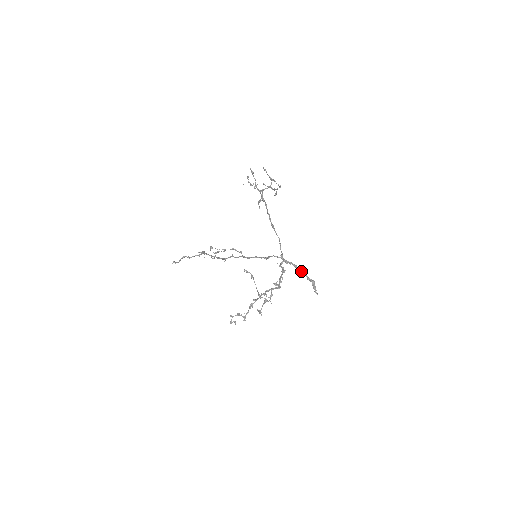
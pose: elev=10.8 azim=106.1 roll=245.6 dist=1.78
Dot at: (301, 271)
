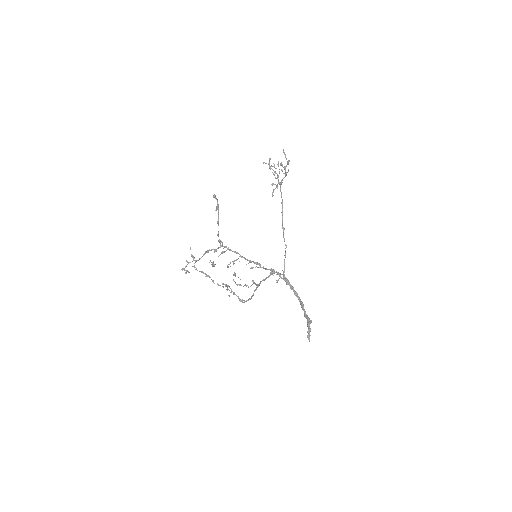
Dot at: (300, 301)
